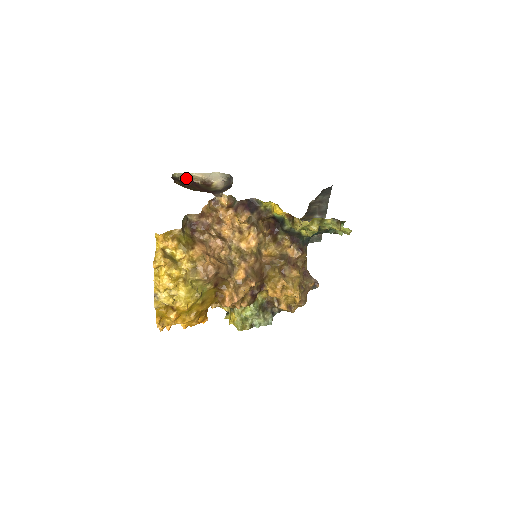
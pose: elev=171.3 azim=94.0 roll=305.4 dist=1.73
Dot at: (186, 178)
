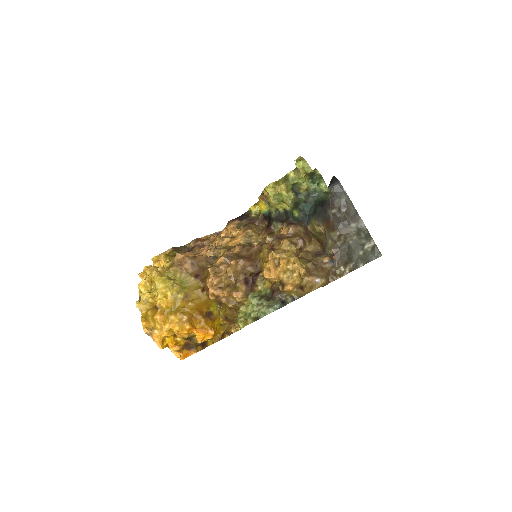
Dot at: occluded
